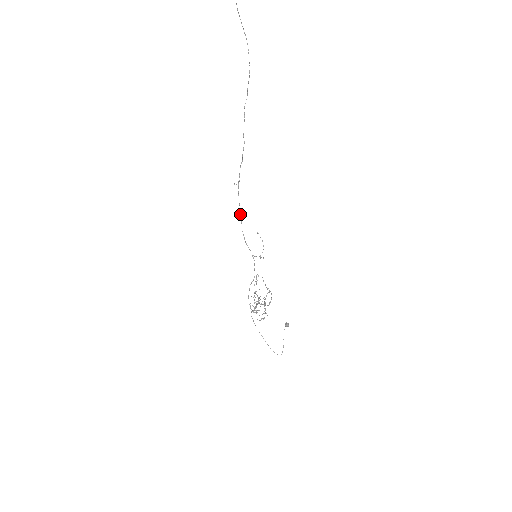
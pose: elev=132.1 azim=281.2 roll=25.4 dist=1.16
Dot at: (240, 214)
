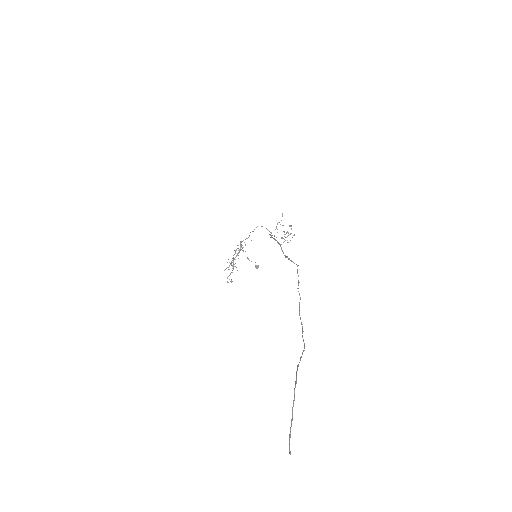
Dot at: (272, 237)
